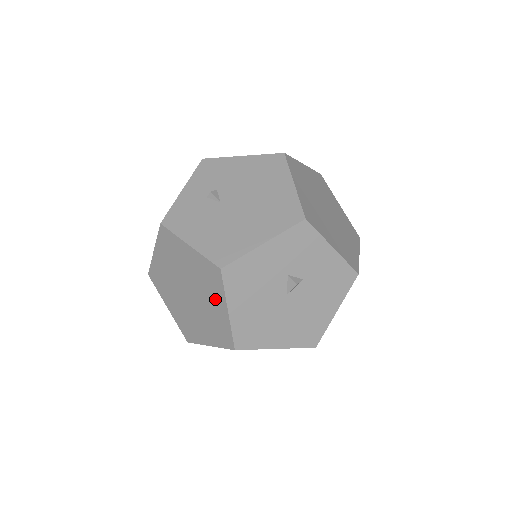
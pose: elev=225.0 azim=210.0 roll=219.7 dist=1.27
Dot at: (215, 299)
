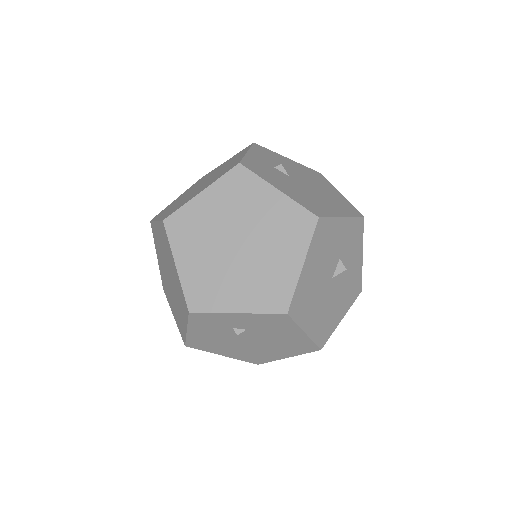
Dot at: (288, 251)
